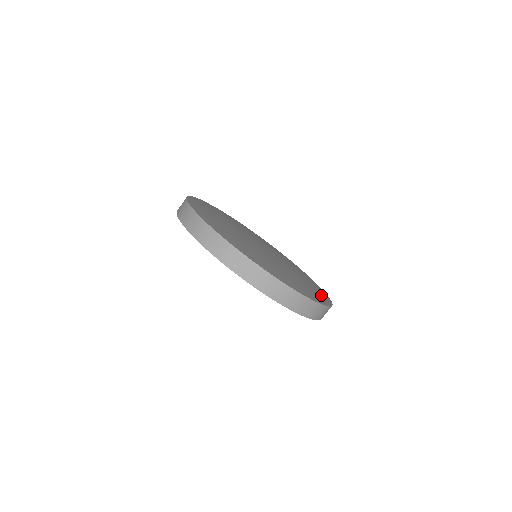
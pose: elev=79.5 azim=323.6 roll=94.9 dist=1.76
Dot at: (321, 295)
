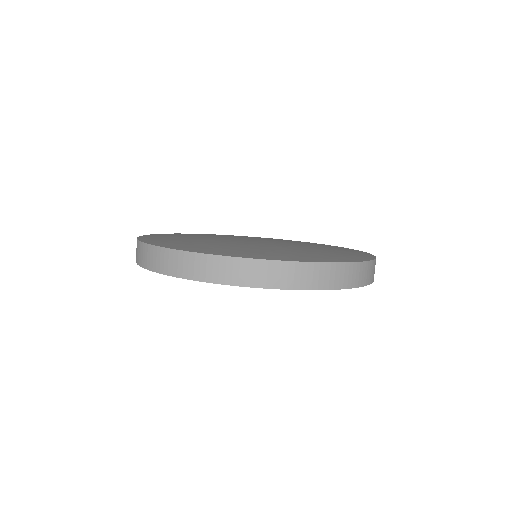
Dot at: (331, 257)
